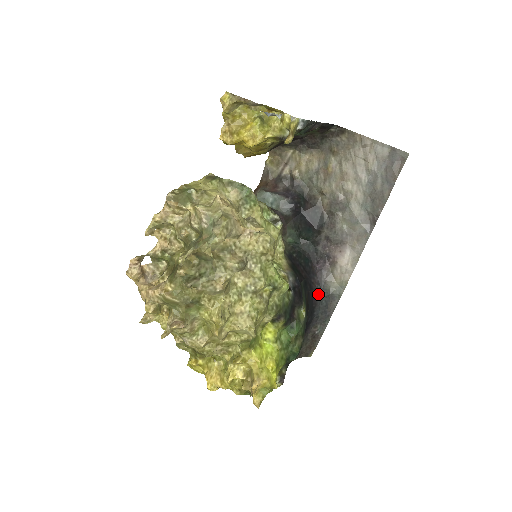
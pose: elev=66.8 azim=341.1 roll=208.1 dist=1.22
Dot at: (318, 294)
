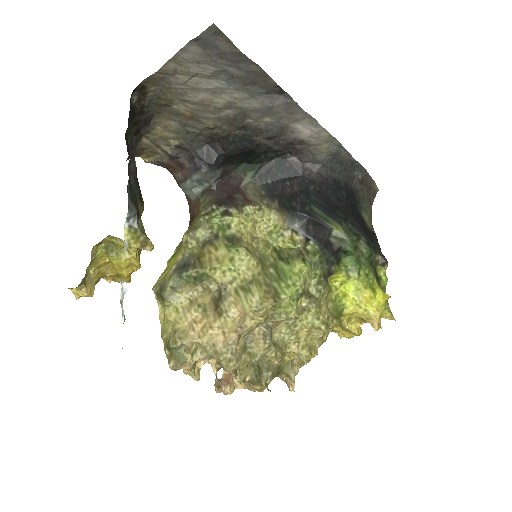
Dot at: (324, 172)
